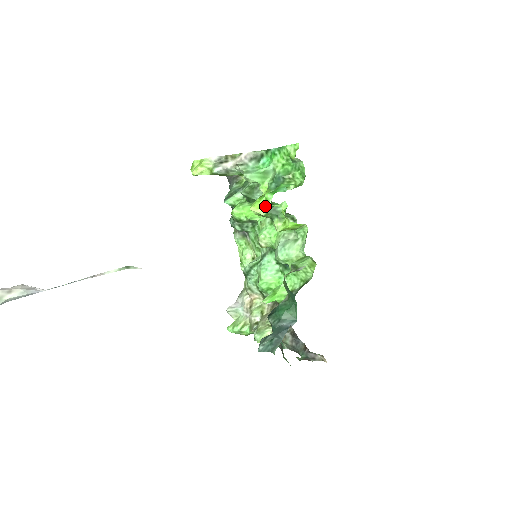
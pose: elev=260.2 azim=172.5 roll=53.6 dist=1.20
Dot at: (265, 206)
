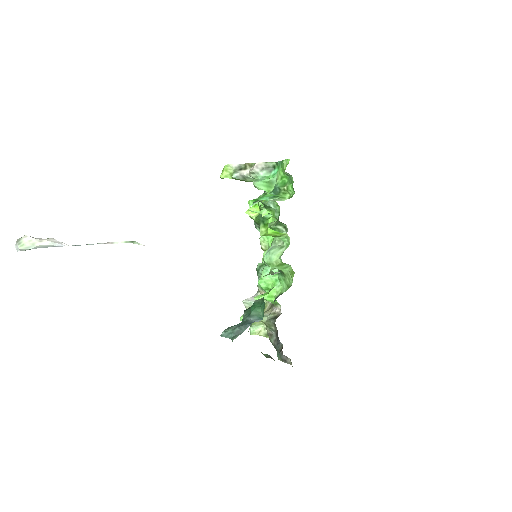
Dot at: occluded
